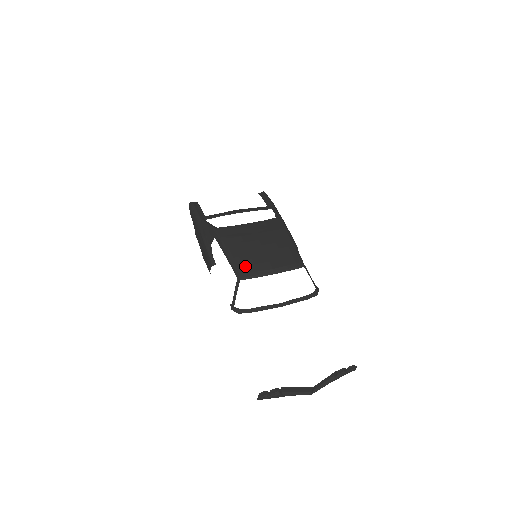
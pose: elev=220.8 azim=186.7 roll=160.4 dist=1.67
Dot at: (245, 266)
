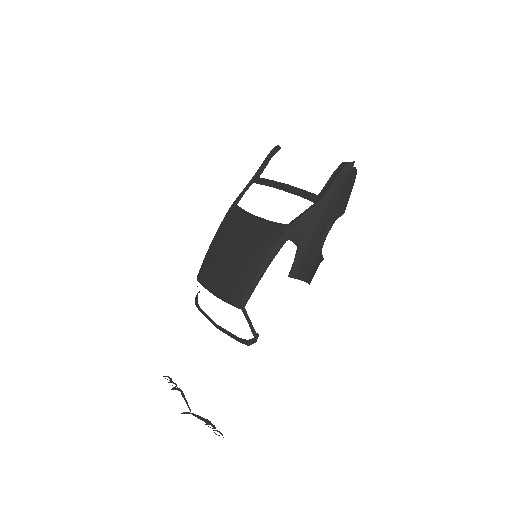
Dot at: (205, 268)
